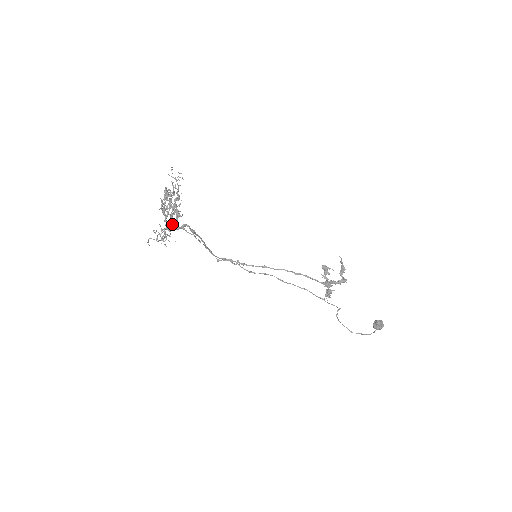
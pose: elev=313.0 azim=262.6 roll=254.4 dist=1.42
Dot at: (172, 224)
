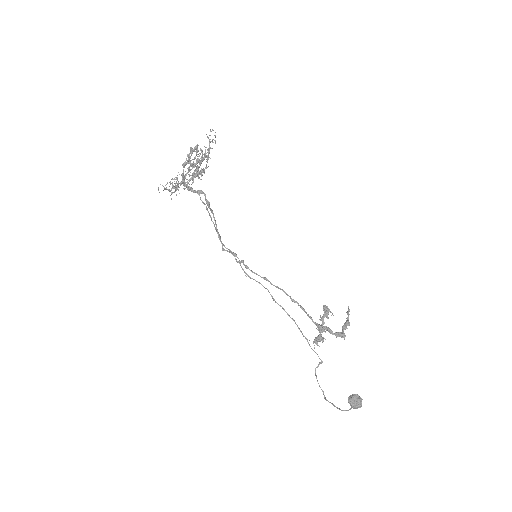
Dot at: occluded
